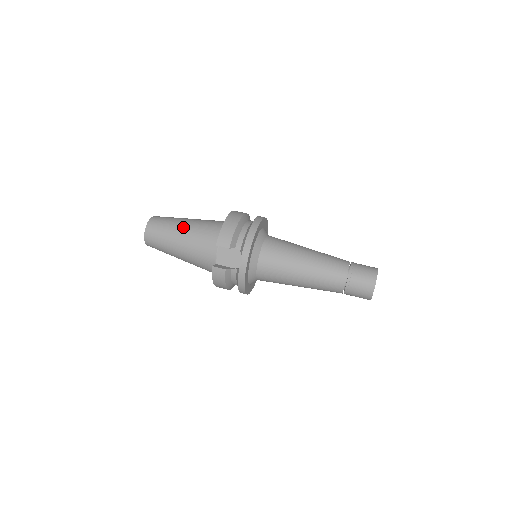
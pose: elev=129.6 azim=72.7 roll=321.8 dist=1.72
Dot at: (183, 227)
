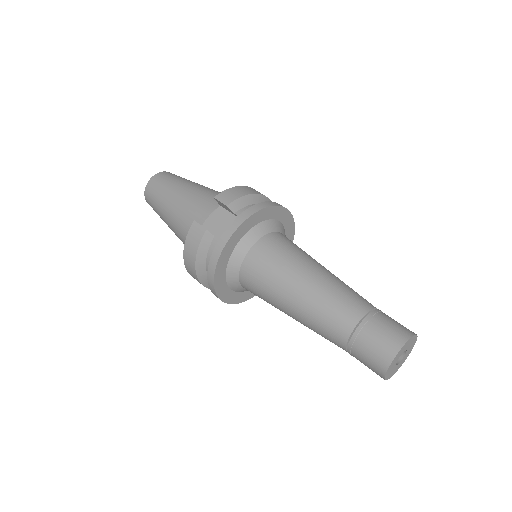
Dot at: (194, 184)
